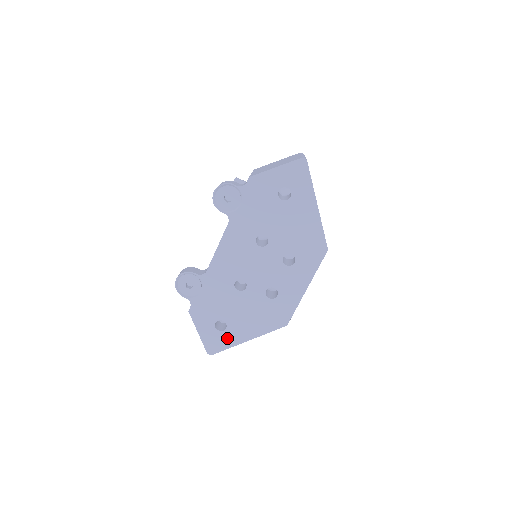
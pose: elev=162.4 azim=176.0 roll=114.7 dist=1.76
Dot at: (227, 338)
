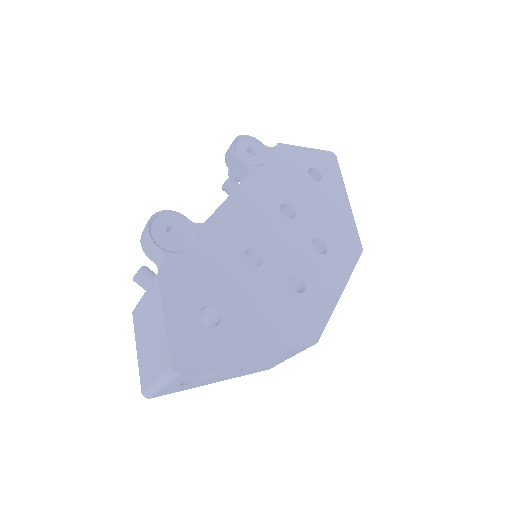
Dot at: (217, 343)
